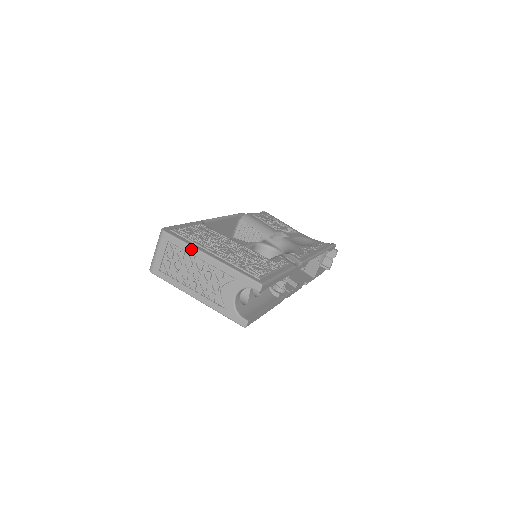
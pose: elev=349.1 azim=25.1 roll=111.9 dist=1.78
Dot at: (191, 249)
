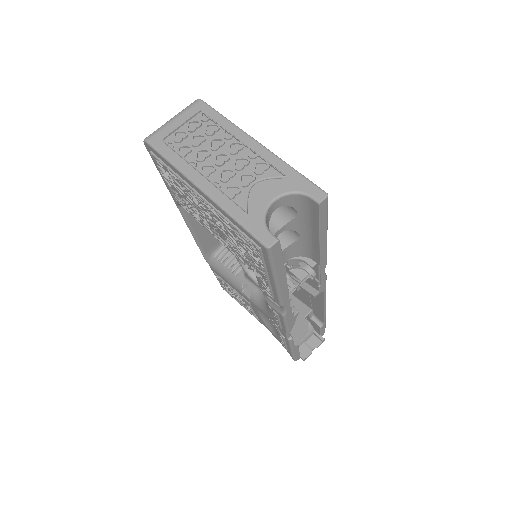
Dot at: (233, 127)
